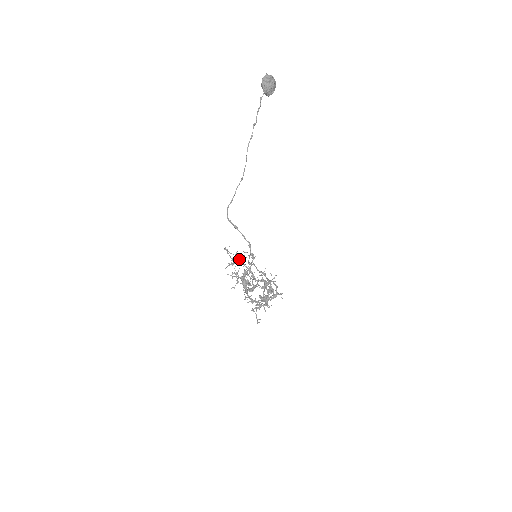
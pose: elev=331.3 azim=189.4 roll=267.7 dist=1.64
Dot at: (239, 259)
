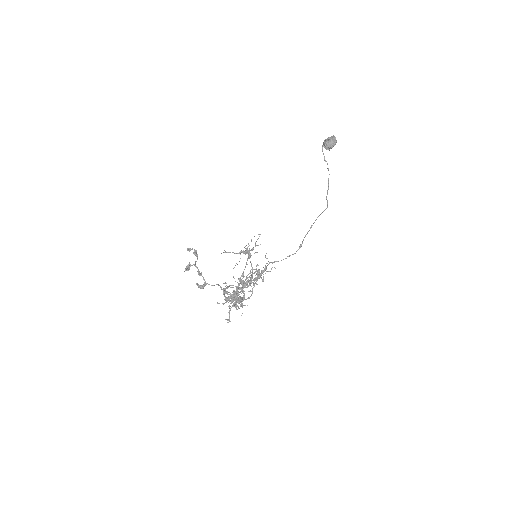
Dot at: (243, 251)
